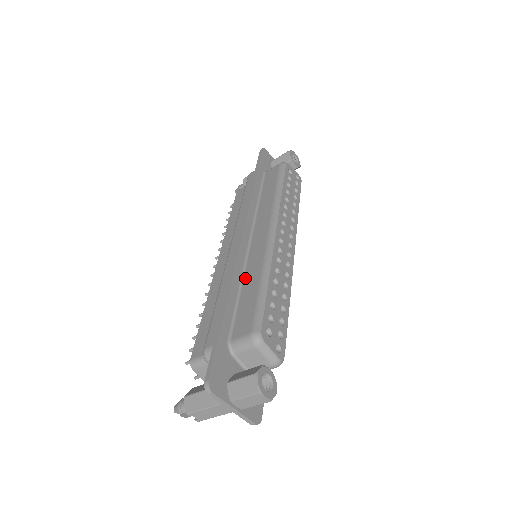
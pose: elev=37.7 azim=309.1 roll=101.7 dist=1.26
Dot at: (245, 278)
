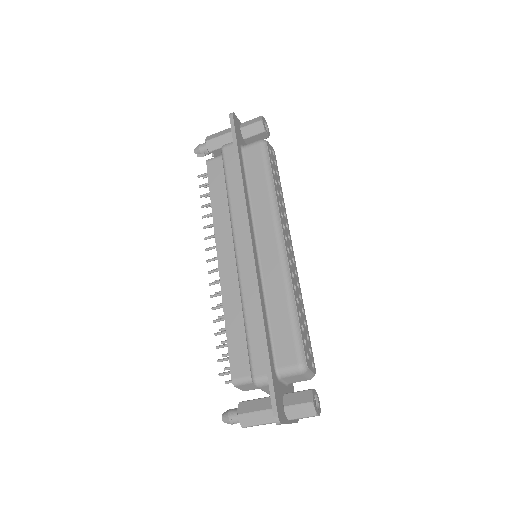
Dot at: (268, 298)
